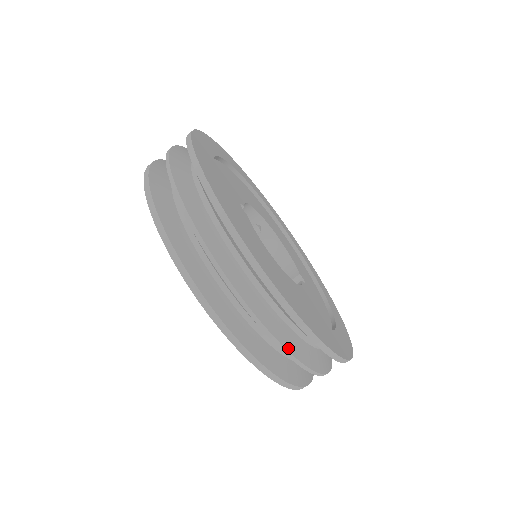
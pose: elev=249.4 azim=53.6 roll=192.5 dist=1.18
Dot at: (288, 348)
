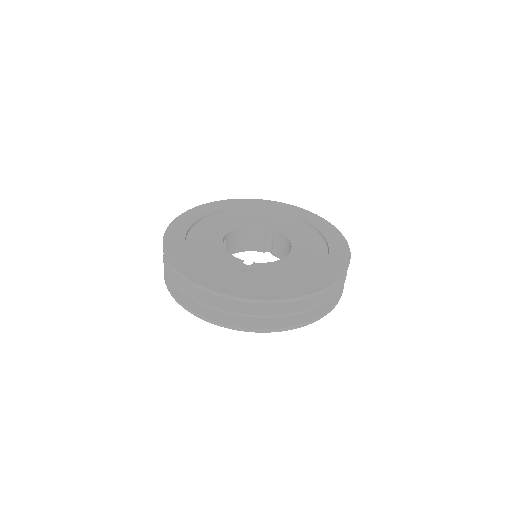
Dot at: occluded
